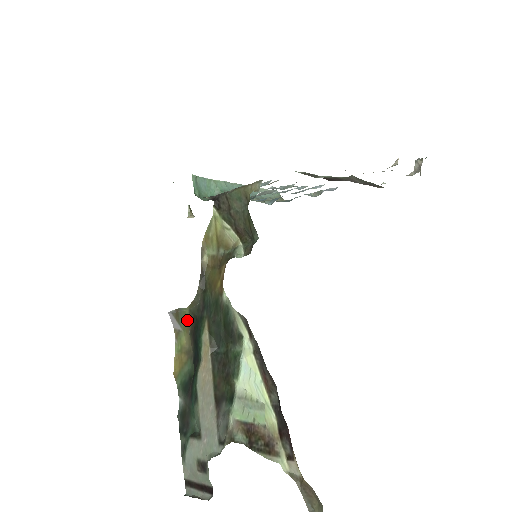
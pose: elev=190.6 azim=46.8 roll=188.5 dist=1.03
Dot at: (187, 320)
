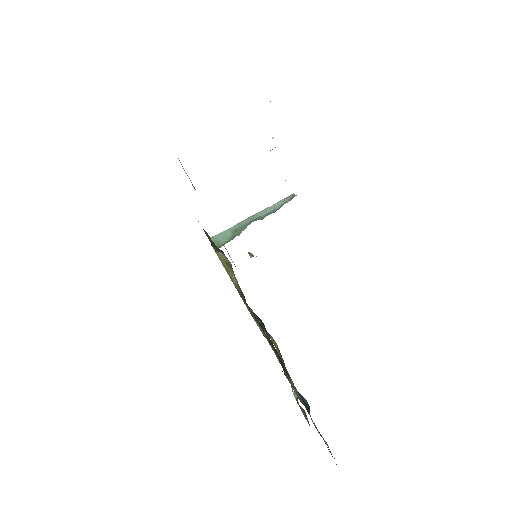
Dot at: occluded
